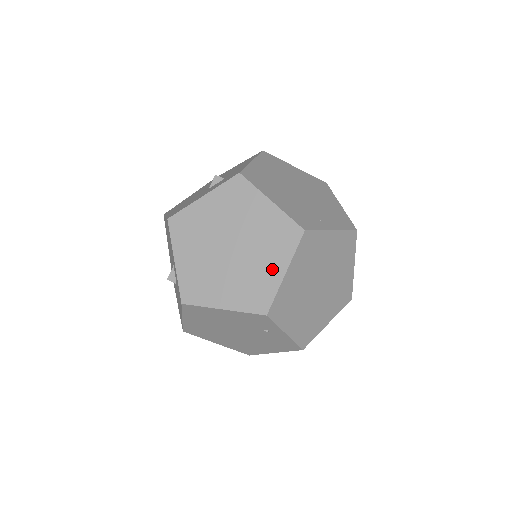
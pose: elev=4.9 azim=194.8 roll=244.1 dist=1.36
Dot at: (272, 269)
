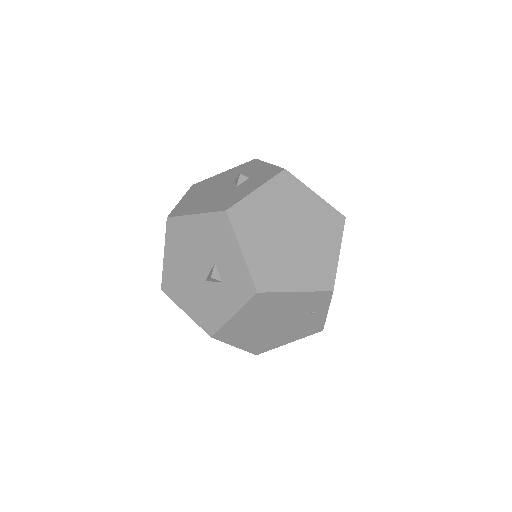
Dot at: (329, 251)
